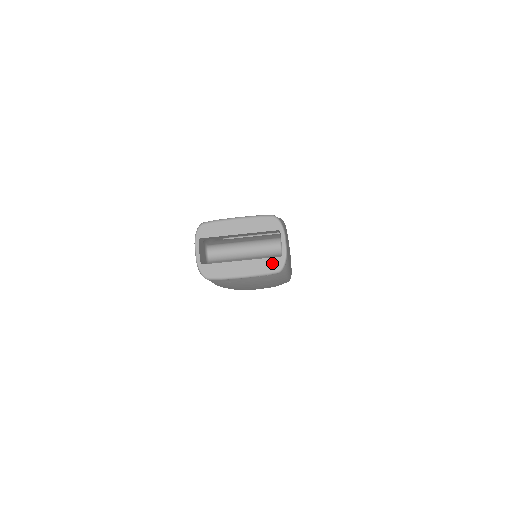
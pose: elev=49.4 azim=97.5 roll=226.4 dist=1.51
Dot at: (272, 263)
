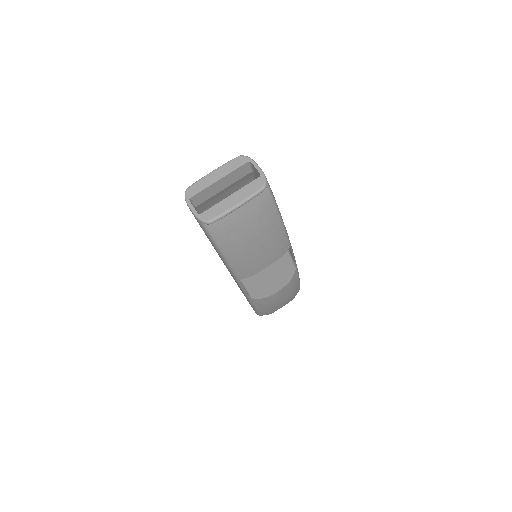
Dot at: (256, 184)
